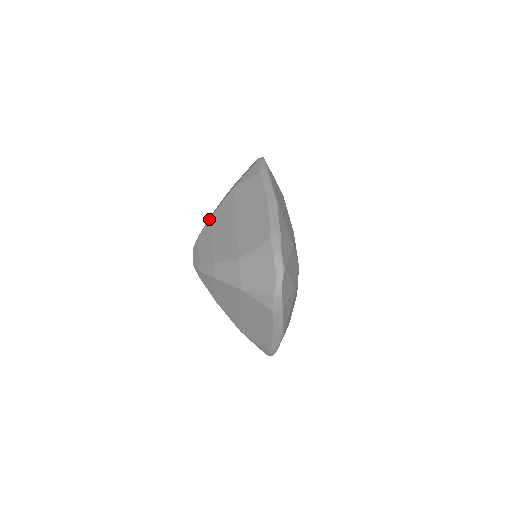
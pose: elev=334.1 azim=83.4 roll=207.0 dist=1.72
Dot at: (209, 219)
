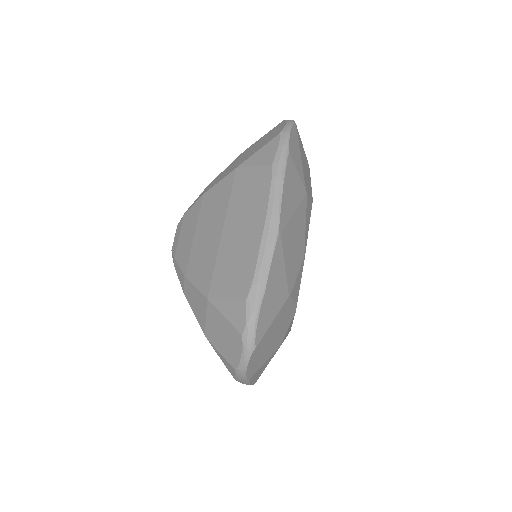
Dot at: (200, 197)
